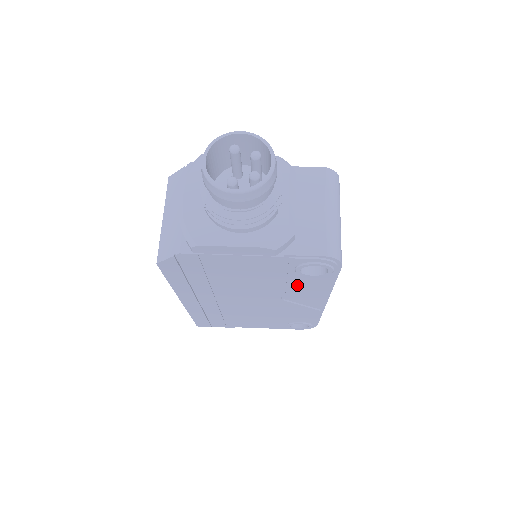
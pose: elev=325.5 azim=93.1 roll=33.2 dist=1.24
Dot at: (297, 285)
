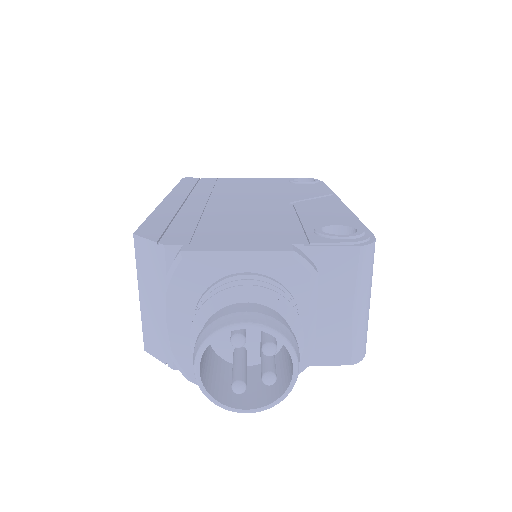
Dot at: occluded
